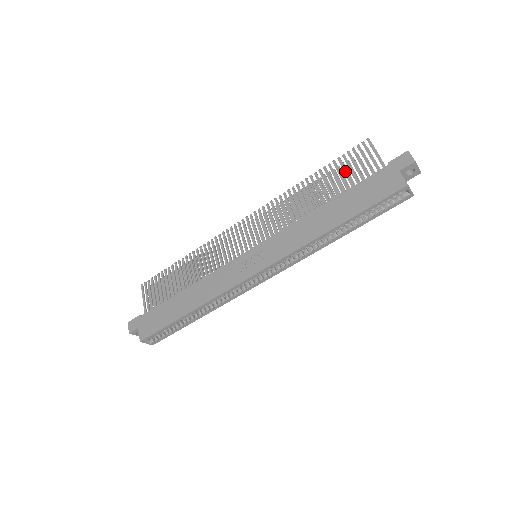
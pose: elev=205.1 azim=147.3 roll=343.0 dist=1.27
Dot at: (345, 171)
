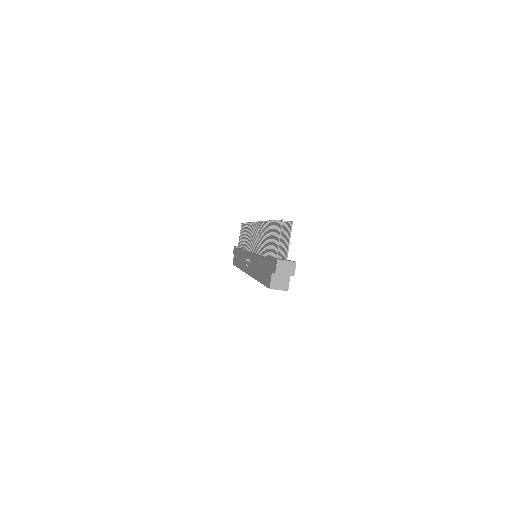
Dot at: (272, 238)
